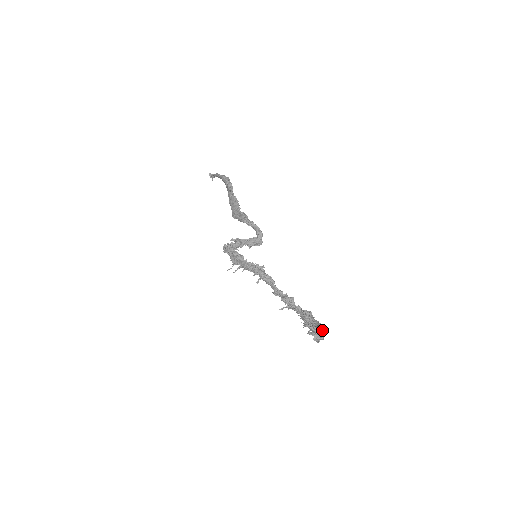
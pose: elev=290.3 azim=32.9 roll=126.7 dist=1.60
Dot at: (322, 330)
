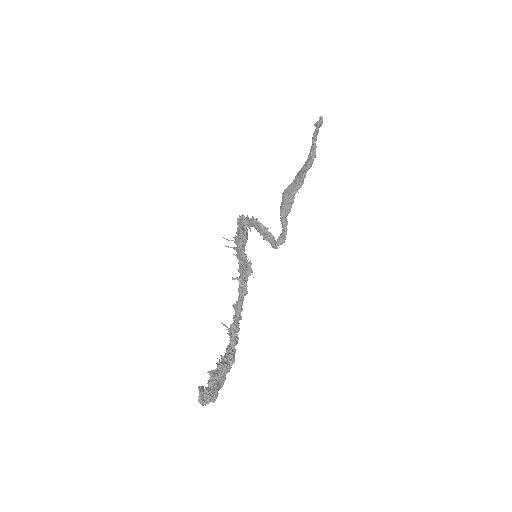
Dot at: (213, 397)
